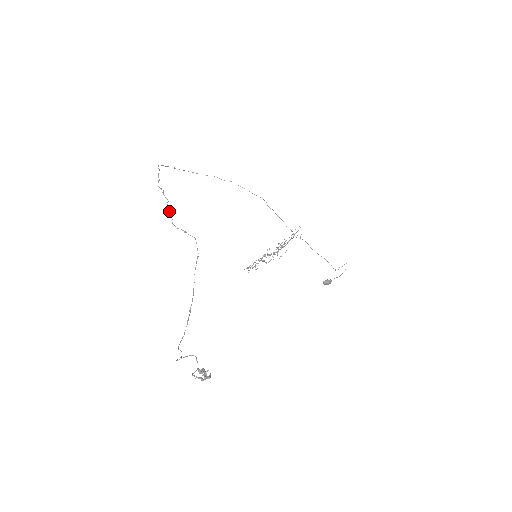
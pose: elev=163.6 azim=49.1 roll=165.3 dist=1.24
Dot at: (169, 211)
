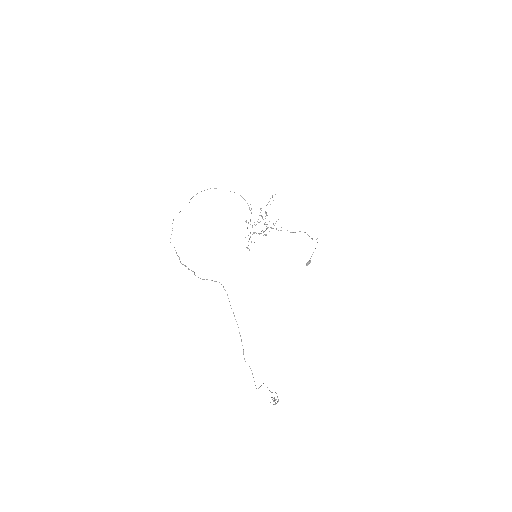
Dot at: occluded
